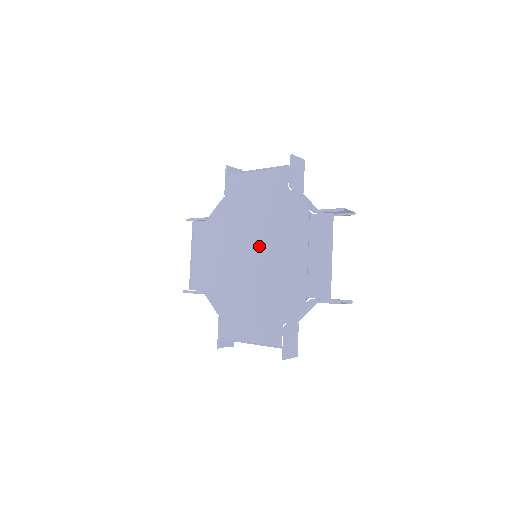
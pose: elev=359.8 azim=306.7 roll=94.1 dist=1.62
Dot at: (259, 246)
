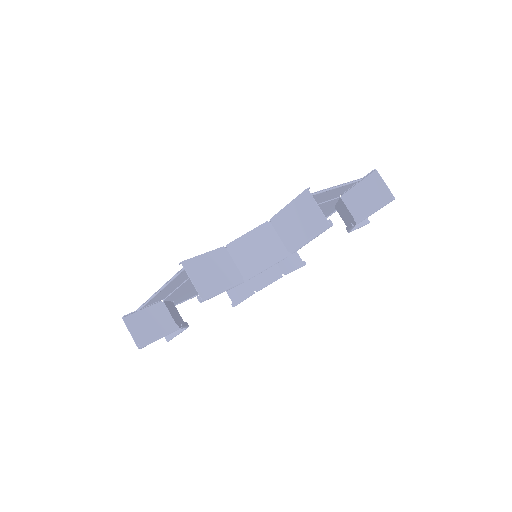
Dot at: occluded
